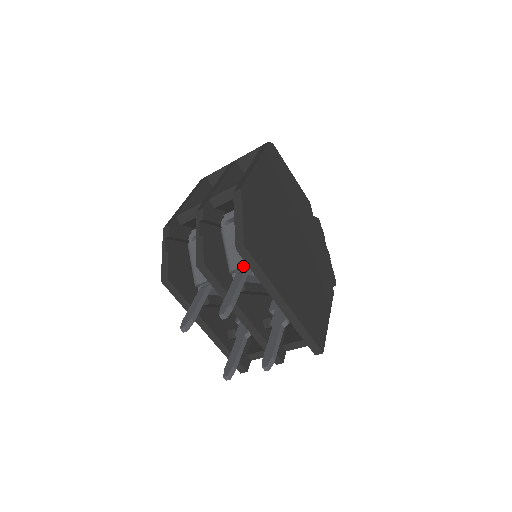
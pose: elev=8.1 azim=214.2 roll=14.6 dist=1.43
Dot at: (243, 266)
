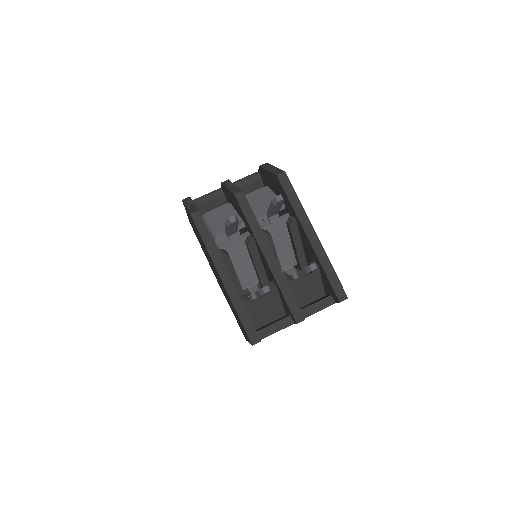
Dot at: occluded
